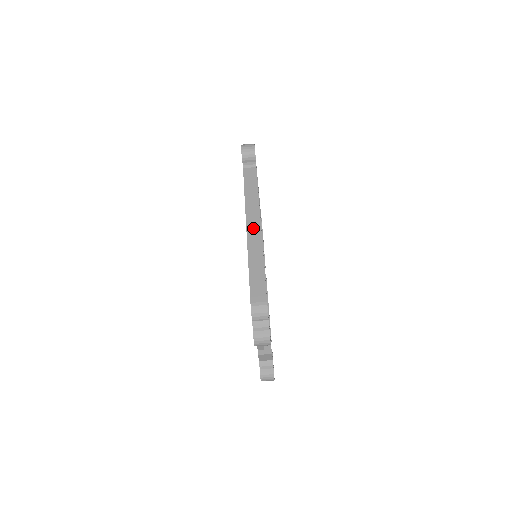
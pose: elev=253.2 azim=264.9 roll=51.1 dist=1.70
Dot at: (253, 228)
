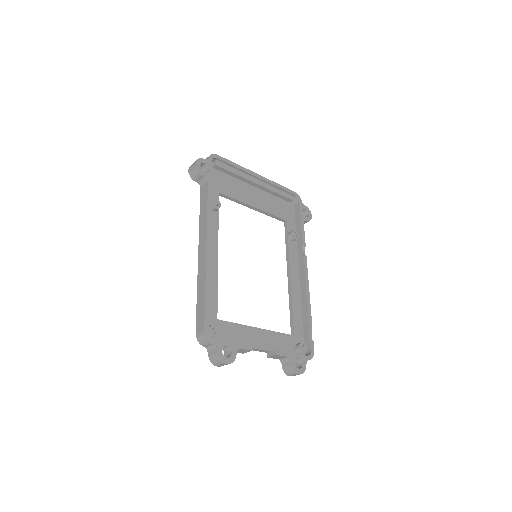
Dot at: (202, 252)
